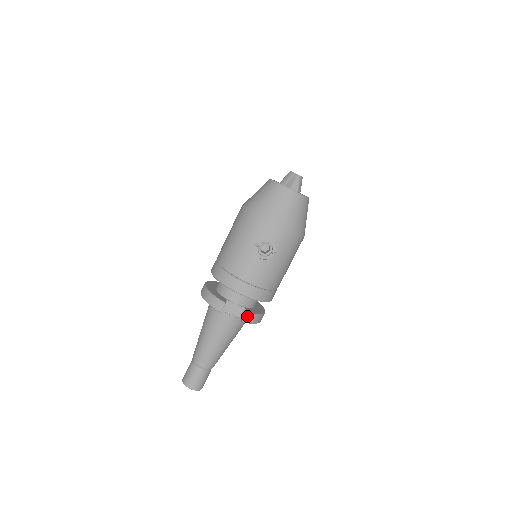
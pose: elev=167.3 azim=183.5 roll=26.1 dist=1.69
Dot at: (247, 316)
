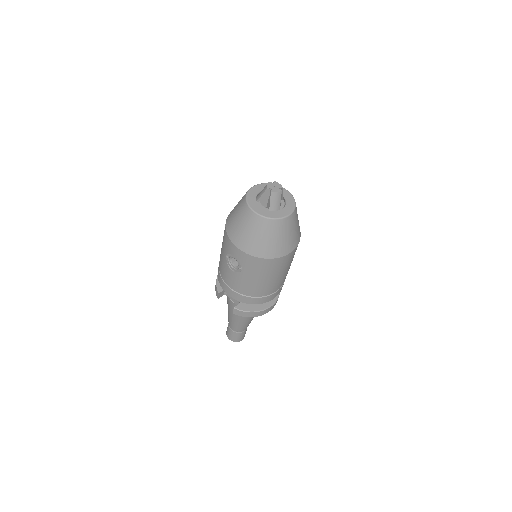
Dot at: (236, 311)
